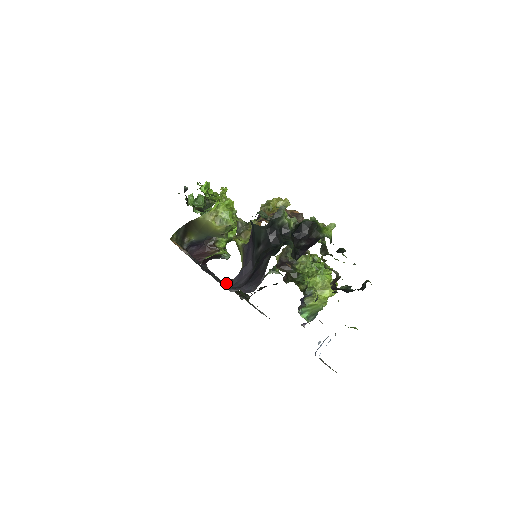
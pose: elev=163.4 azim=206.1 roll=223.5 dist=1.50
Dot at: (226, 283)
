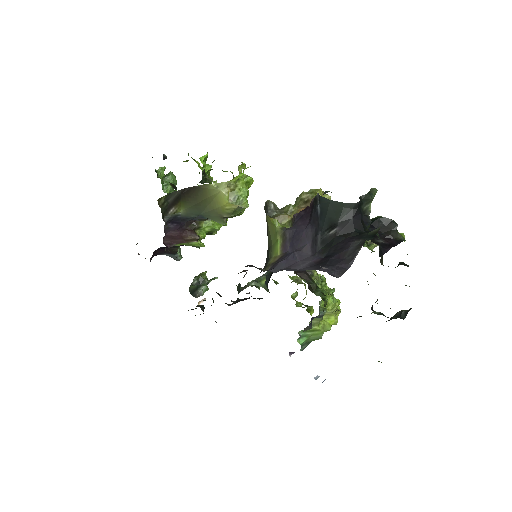
Dot at: (258, 268)
